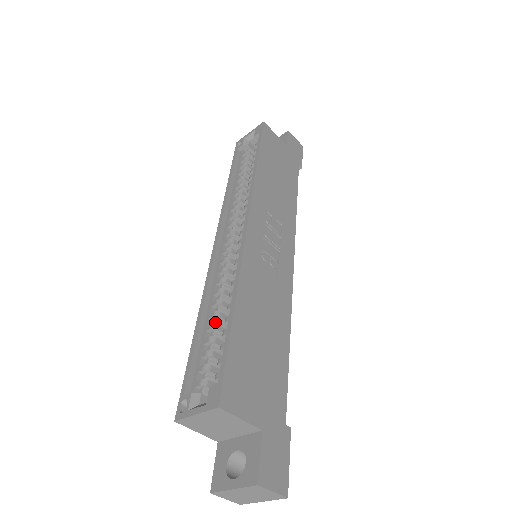
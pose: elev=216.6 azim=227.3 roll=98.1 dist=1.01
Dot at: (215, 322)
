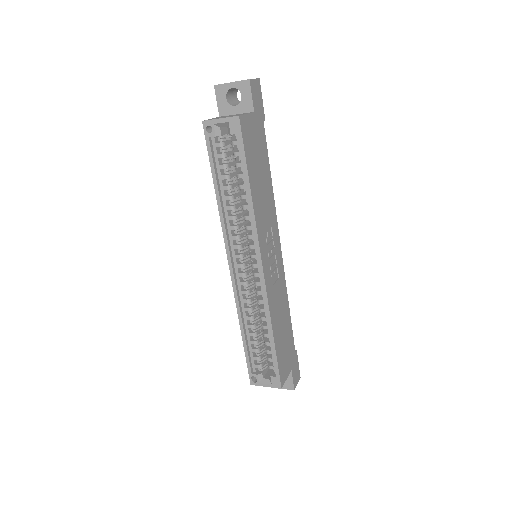
Dot at: (254, 331)
